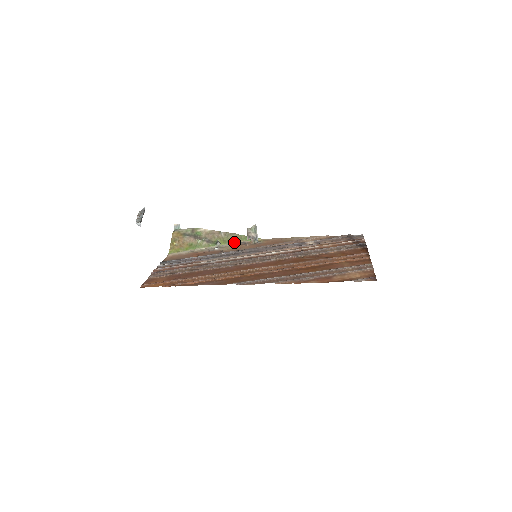
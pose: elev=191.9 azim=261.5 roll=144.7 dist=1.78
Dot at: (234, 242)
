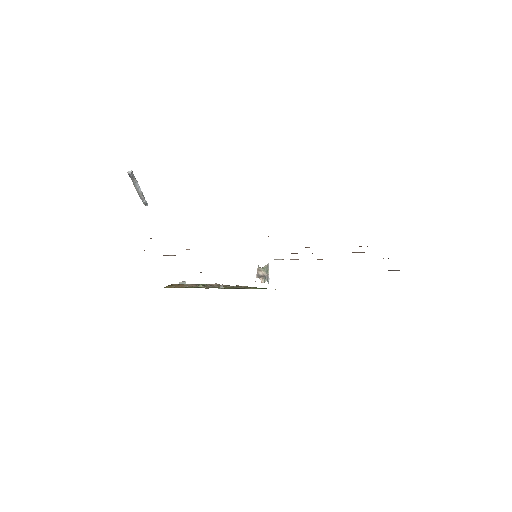
Dot at: (241, 288)
